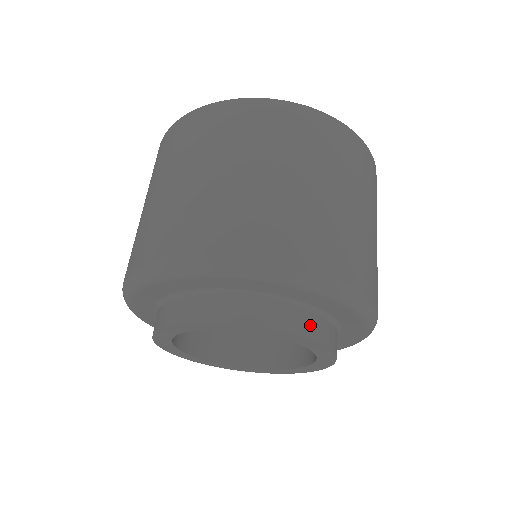
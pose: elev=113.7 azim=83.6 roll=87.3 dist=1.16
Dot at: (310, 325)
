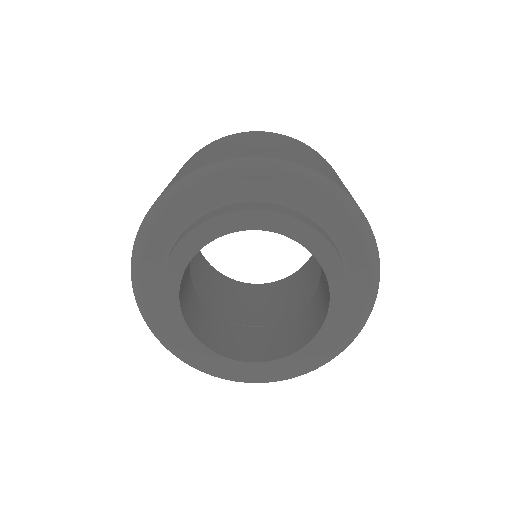
Dot at: (317, 228)
